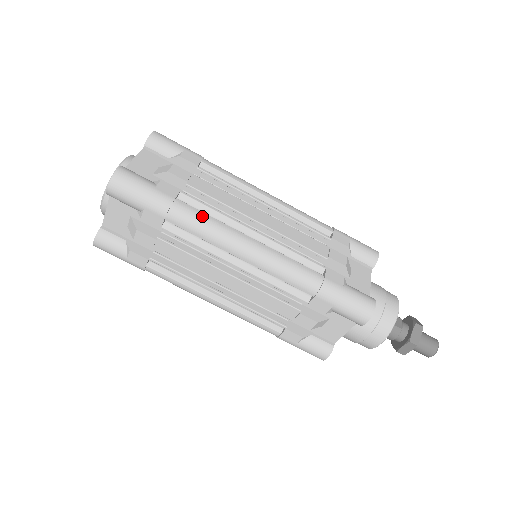
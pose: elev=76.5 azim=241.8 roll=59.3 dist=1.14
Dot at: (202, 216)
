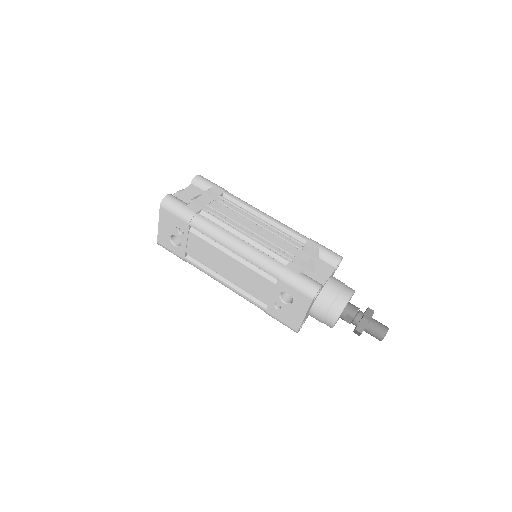
Dot at: occluded
